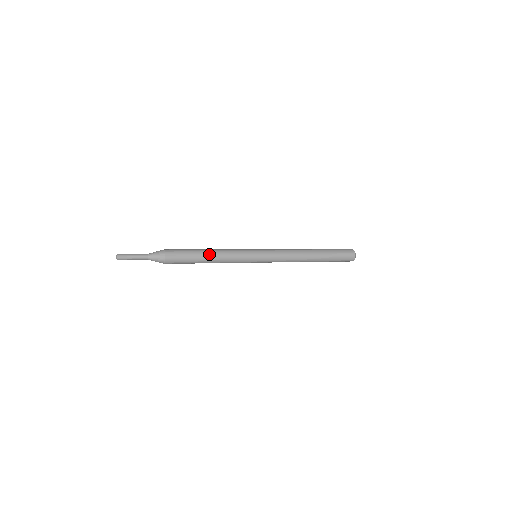
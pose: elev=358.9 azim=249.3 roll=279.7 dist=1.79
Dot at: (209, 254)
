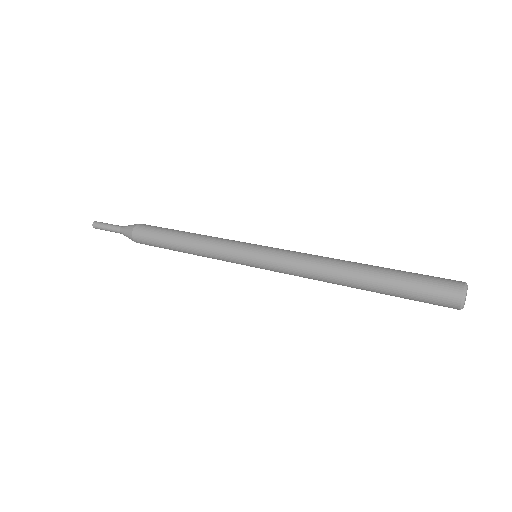
Dot at: (182, 239)
